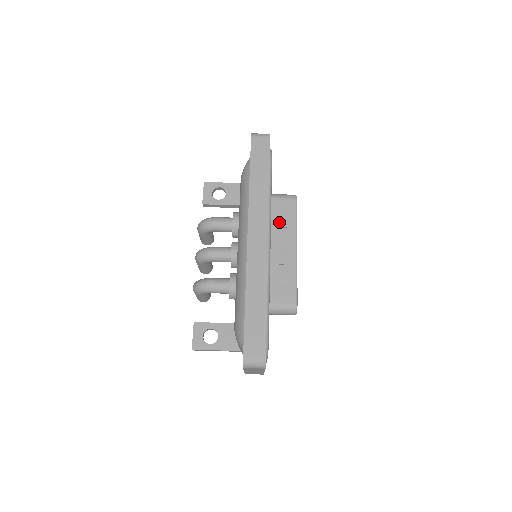
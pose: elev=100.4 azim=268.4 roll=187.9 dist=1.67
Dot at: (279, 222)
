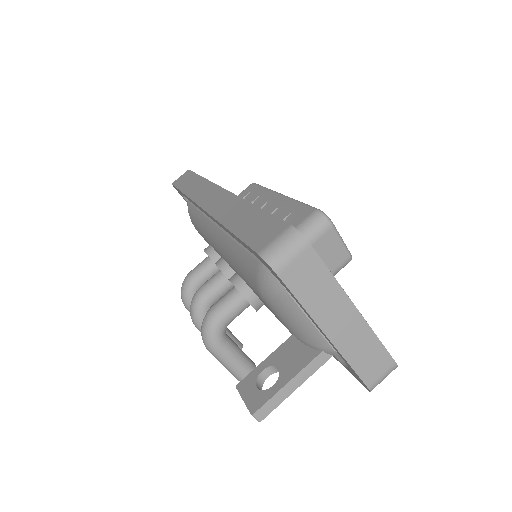
Dot at: occluded
